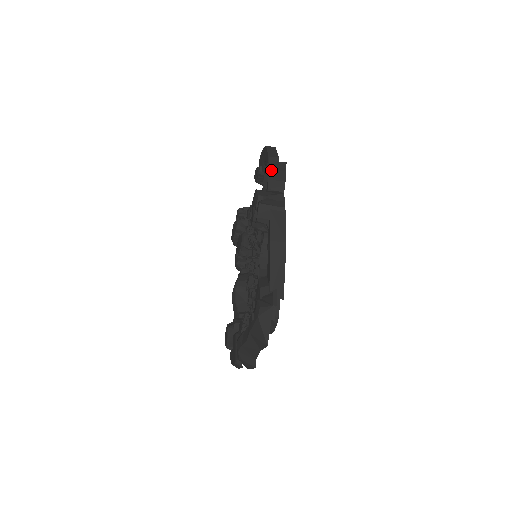
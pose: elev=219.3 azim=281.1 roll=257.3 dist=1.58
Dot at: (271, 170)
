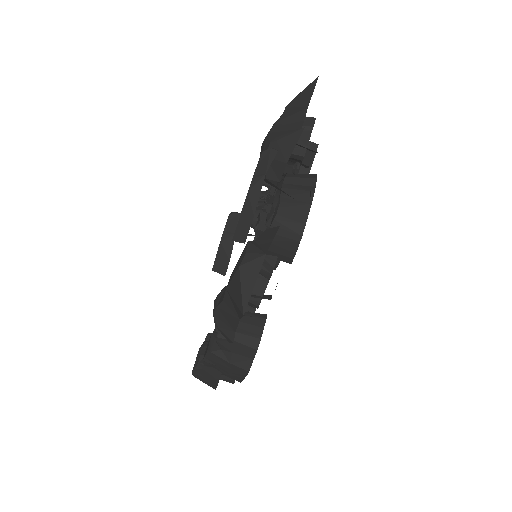
Dot at: occluded
